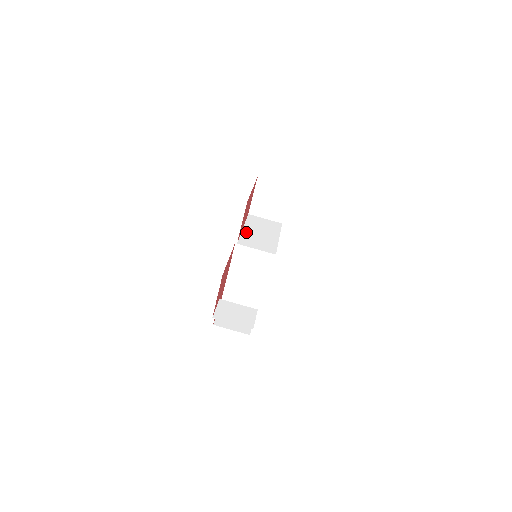
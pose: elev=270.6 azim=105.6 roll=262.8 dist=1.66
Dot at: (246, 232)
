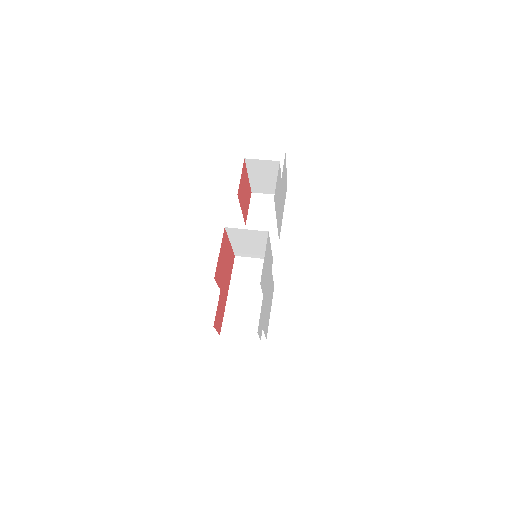
Dot at: occluded
